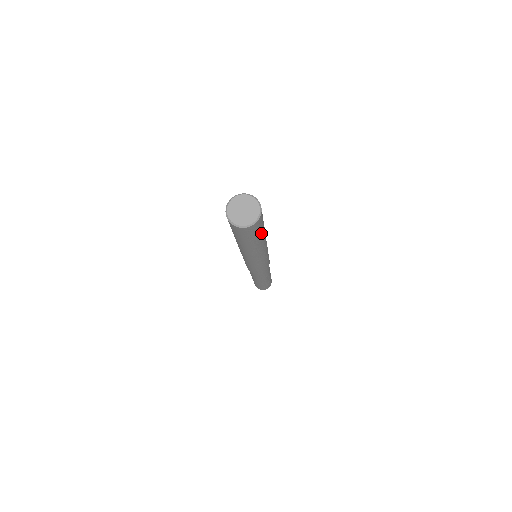
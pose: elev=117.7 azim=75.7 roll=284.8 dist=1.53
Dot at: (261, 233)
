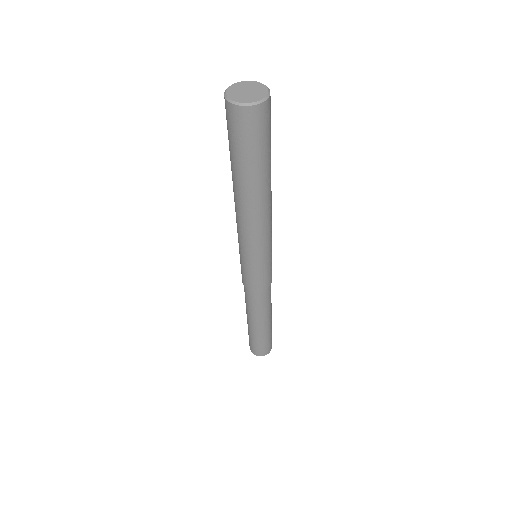
Dot at: (270, 145)
